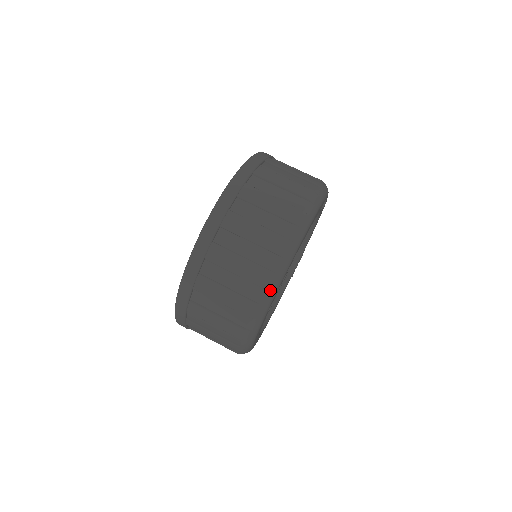
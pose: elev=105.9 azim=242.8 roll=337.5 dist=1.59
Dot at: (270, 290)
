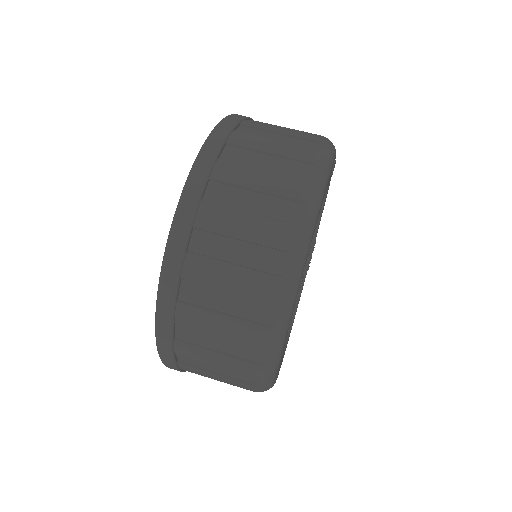
Dot at: (284, 305)
